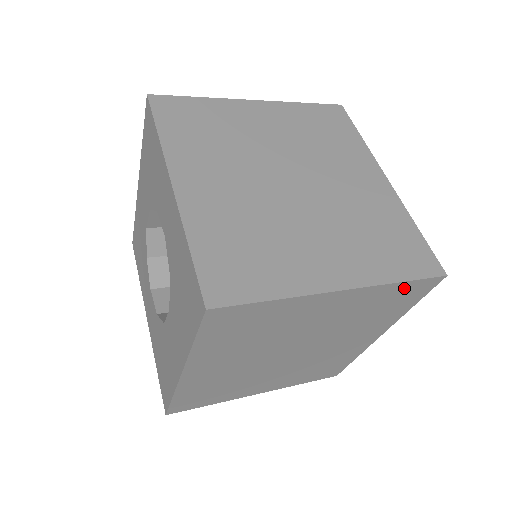
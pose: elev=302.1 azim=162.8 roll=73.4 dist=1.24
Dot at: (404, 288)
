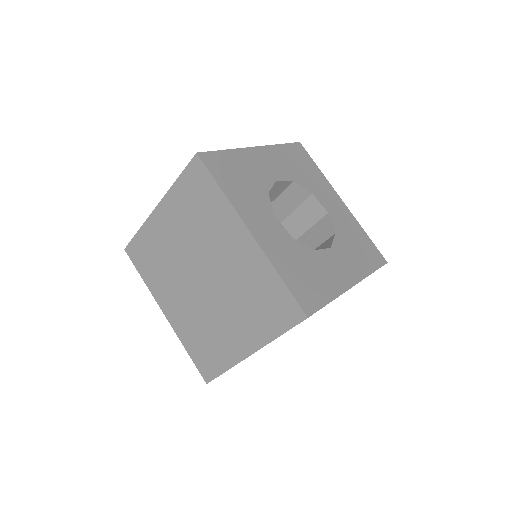
Dot at: (186, 182)
